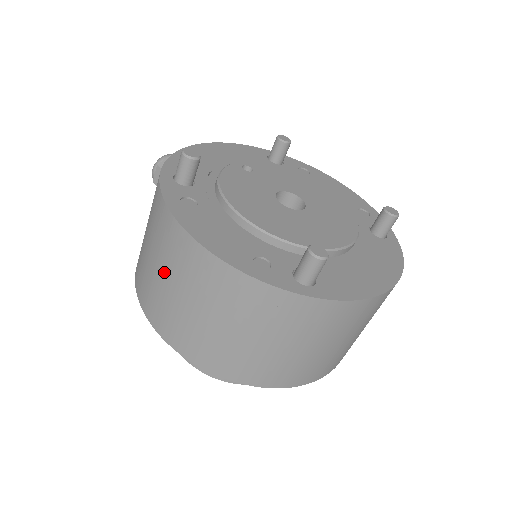
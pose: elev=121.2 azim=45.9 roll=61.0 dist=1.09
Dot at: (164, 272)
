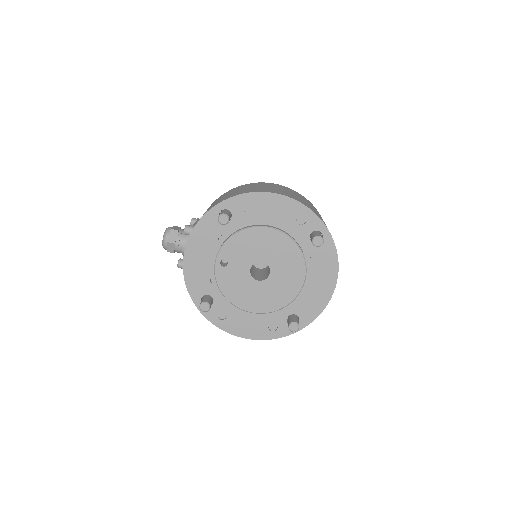
Dot at: occluded
